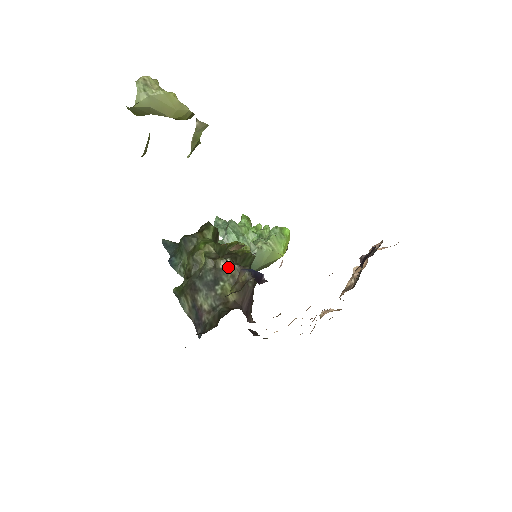
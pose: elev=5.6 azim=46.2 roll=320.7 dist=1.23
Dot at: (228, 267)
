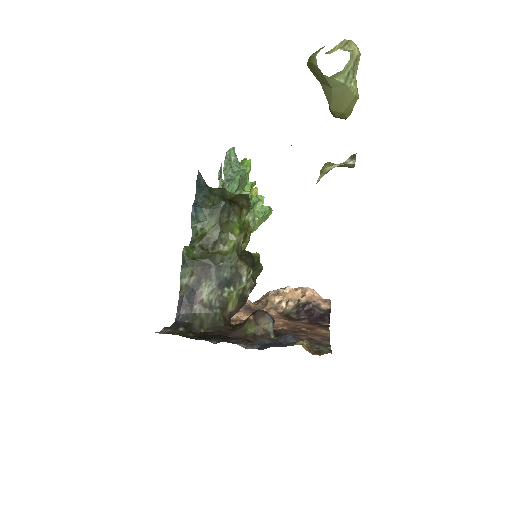
Dot at: (246, 277)
